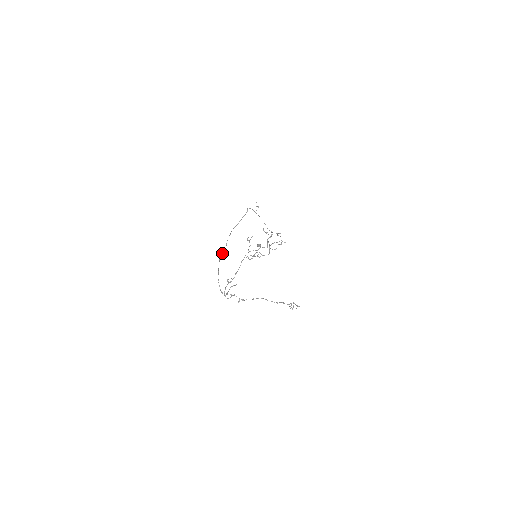
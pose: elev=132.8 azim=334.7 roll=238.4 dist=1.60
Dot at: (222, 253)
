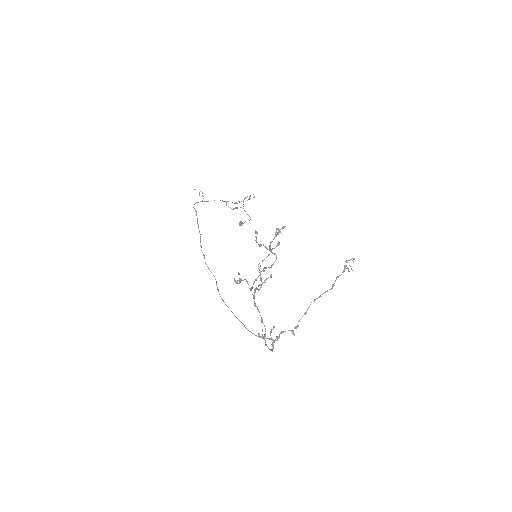
Dot at: (217, 288)
